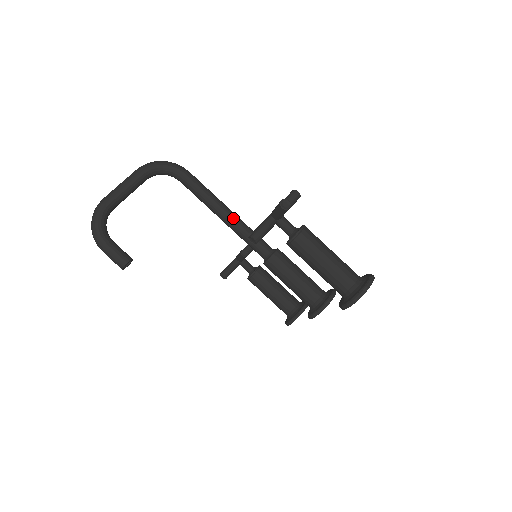
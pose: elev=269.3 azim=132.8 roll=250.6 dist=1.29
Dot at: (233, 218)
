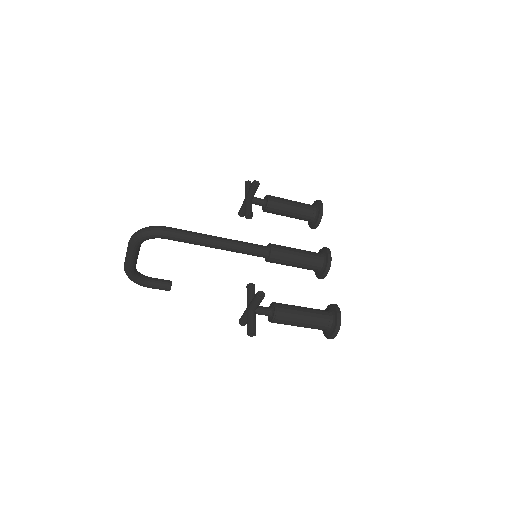
Dot at: (224, 249)
